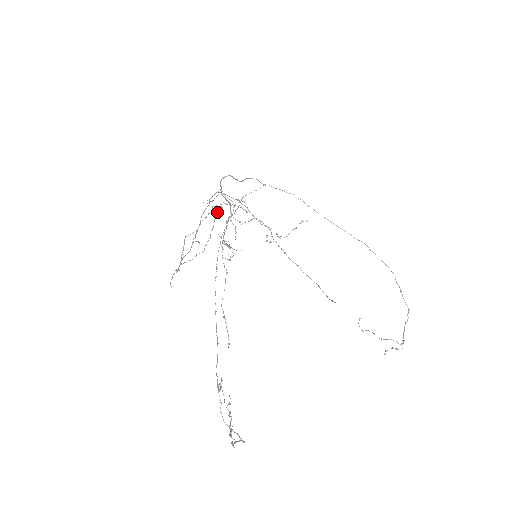
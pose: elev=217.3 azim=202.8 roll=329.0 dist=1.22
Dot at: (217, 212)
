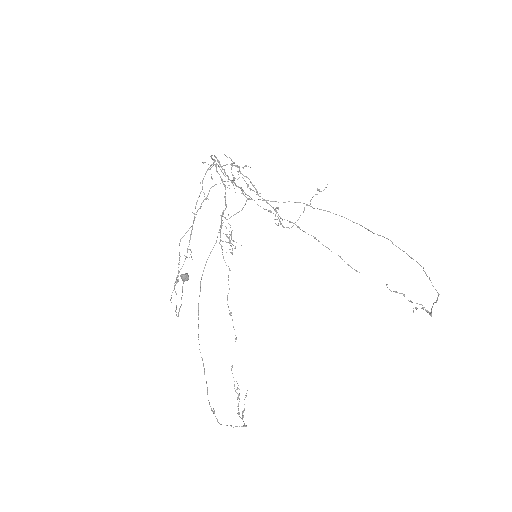
Dot at: (183, 280)
